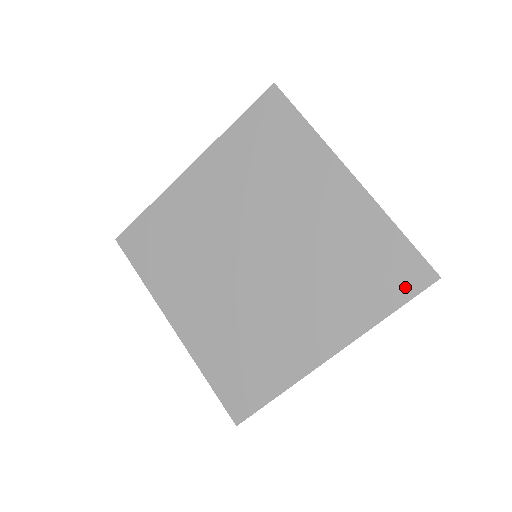
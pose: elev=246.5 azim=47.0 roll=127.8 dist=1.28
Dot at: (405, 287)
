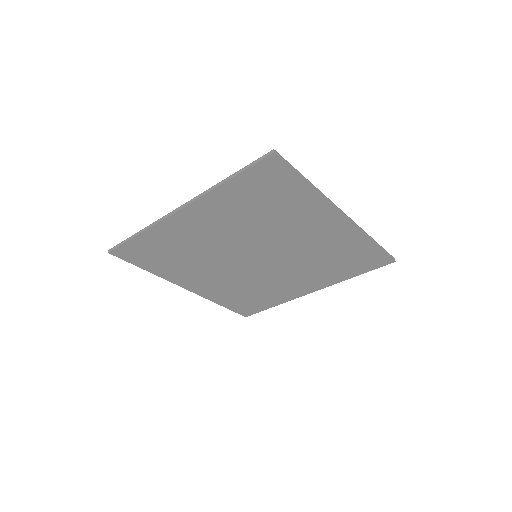
Dot at: (370, 266)
